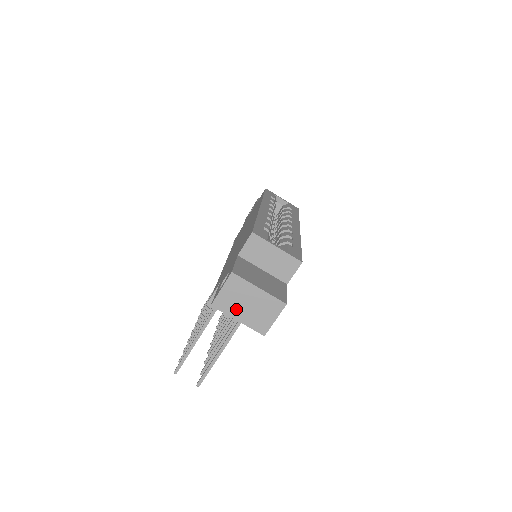
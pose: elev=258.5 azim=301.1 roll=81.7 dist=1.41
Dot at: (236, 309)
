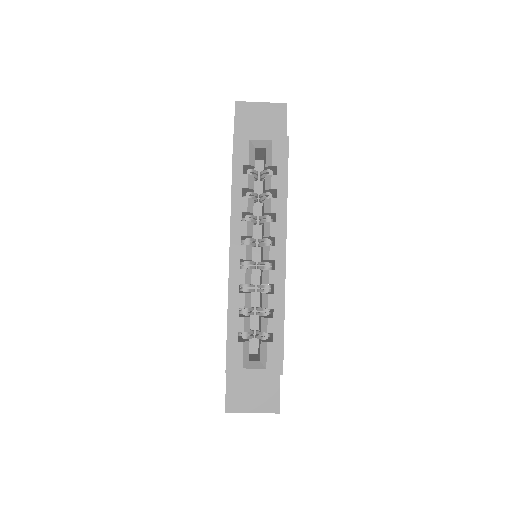
Dot at: occluded
